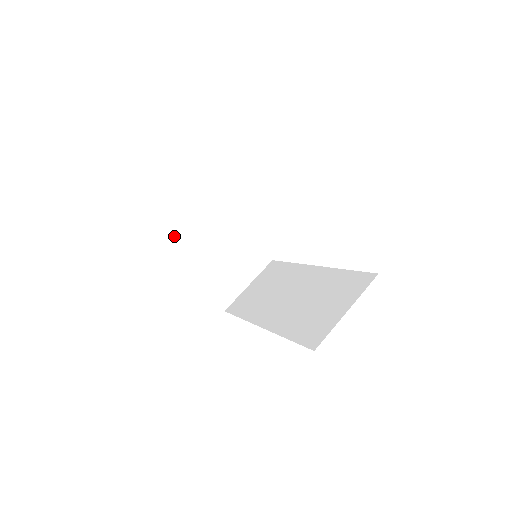
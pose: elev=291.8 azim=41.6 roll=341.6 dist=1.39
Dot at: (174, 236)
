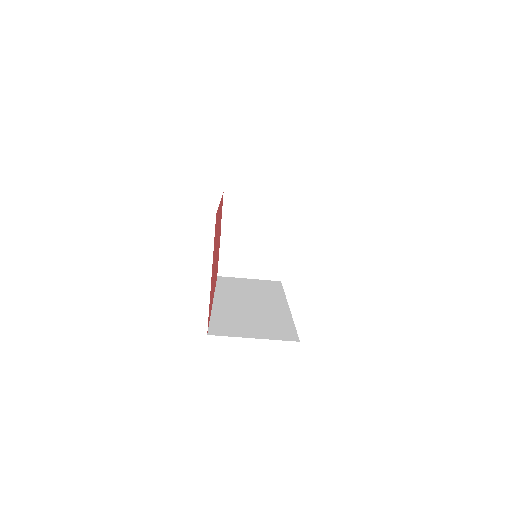
Dot at: (234, 197)
